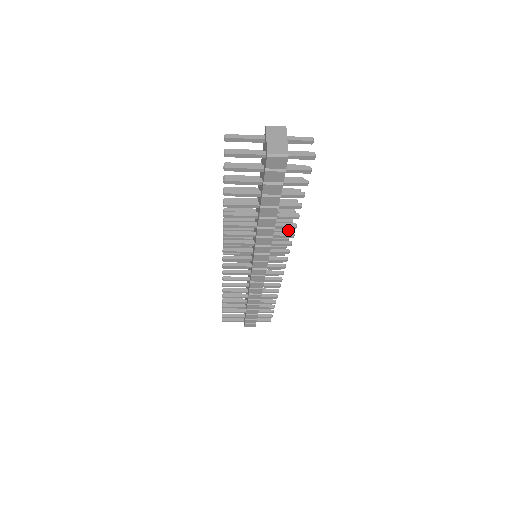
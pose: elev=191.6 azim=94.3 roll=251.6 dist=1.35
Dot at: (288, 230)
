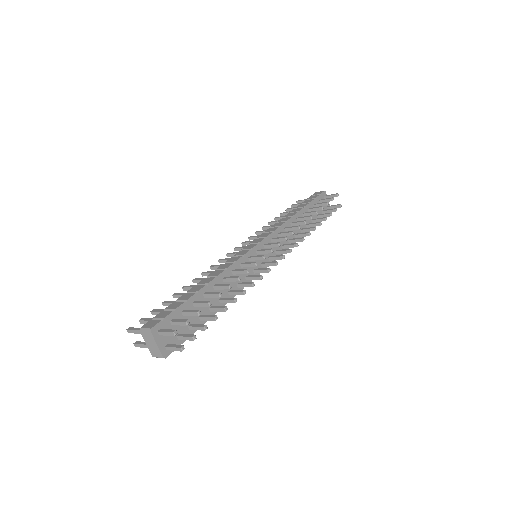
Dot at: (254, 266)
